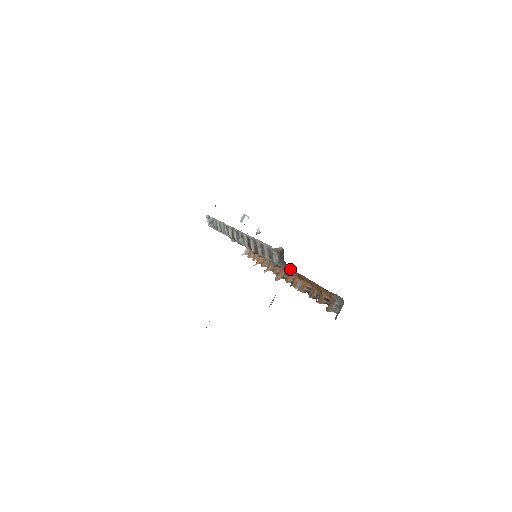
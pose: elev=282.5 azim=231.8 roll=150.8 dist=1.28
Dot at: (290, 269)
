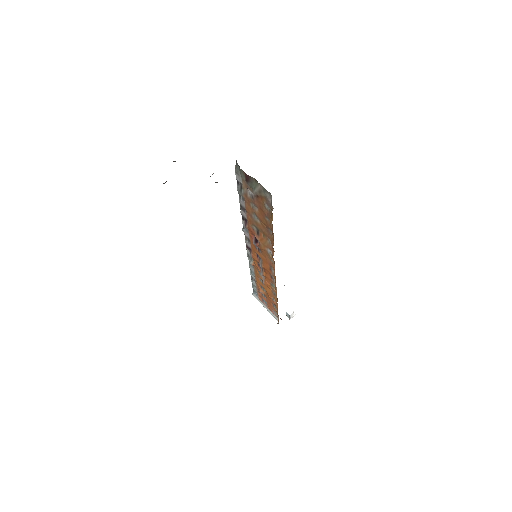
Dot at: (239, 167)
